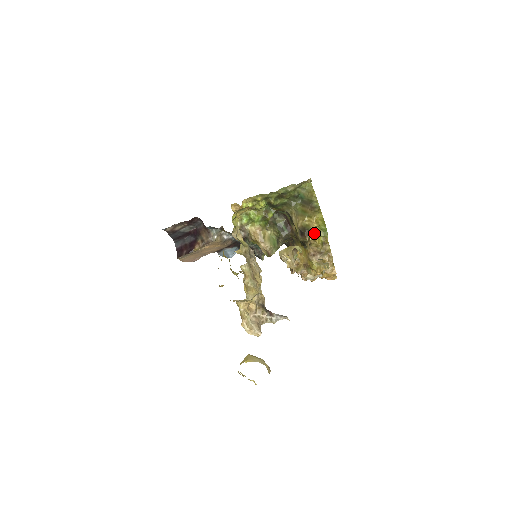
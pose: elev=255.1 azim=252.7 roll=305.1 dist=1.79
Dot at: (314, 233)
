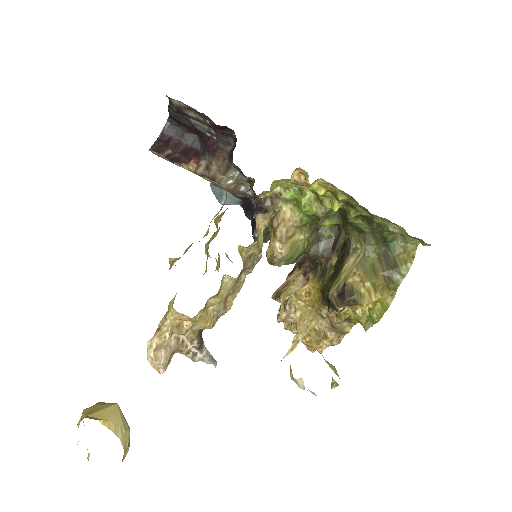
Dot at: (356, 310)
